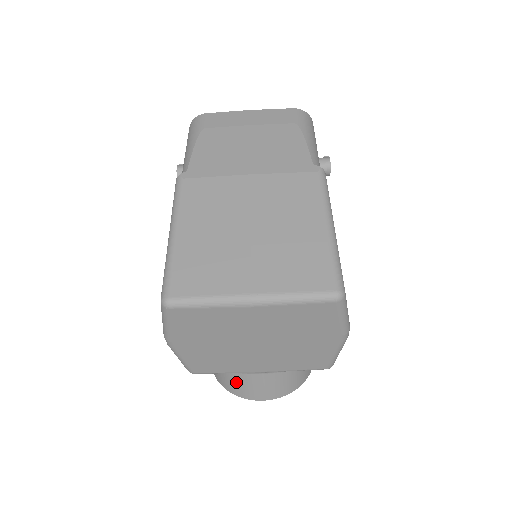
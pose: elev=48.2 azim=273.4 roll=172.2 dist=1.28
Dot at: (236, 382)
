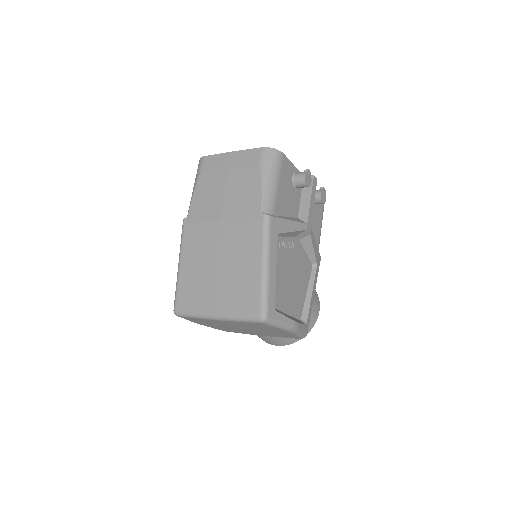
Dot at: occluded
